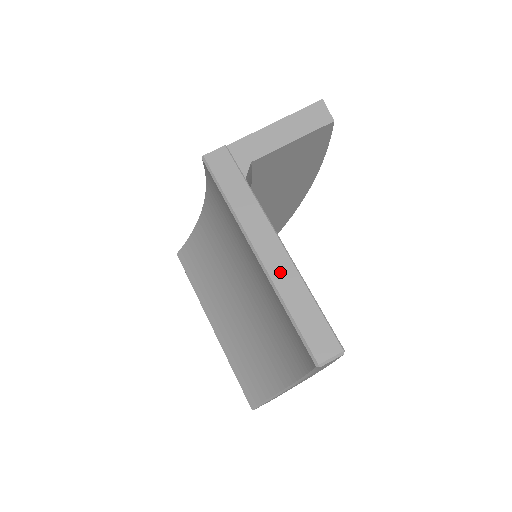
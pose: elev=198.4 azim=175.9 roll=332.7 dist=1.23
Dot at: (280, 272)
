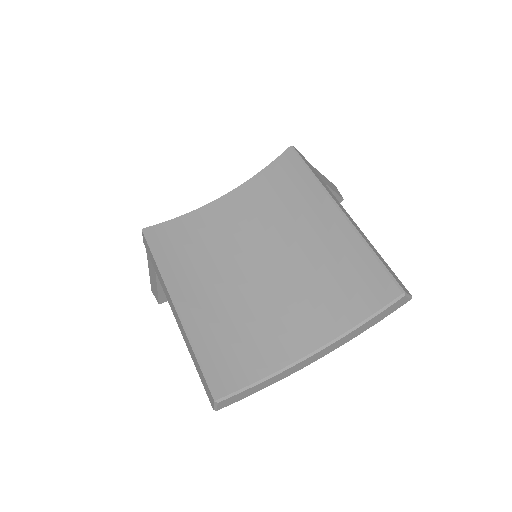
Dot at: (360, 231)
